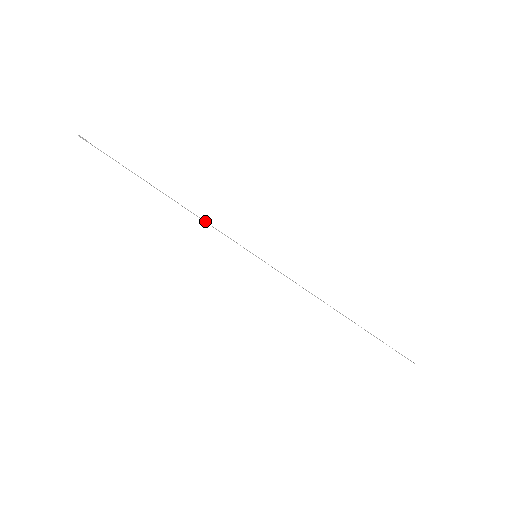
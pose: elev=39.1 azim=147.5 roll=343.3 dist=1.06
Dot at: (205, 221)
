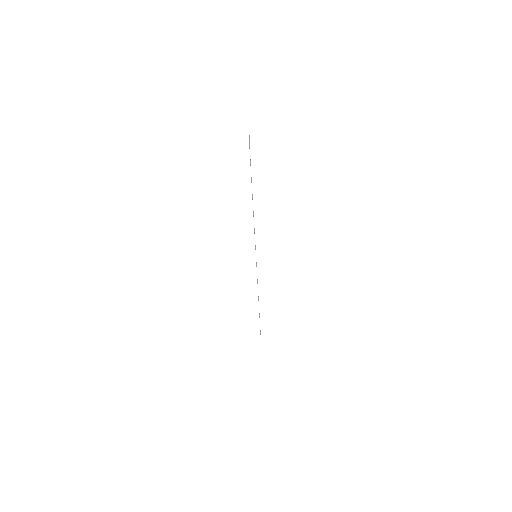
Dot at: occluded
